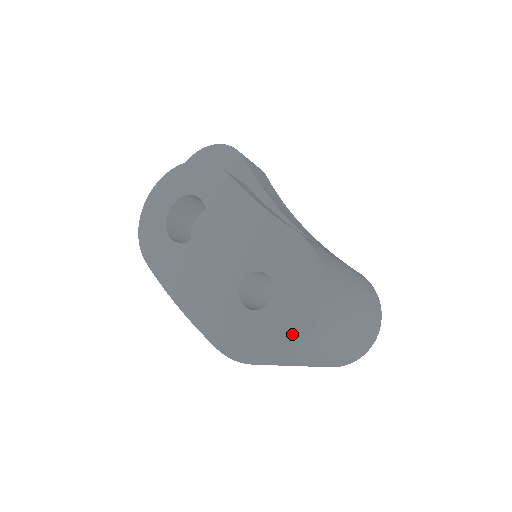
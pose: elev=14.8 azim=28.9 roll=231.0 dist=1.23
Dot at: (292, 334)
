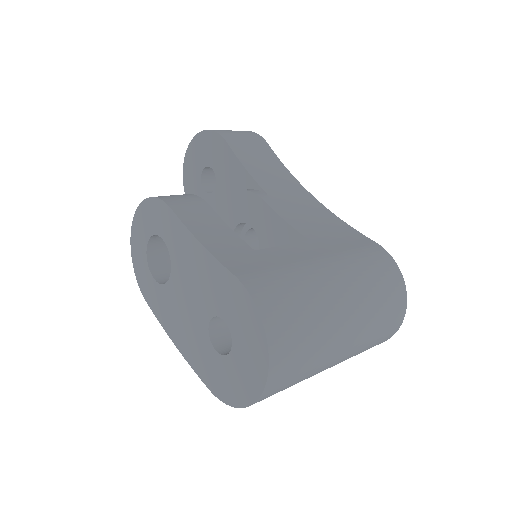
Dot at: (254, 383)
